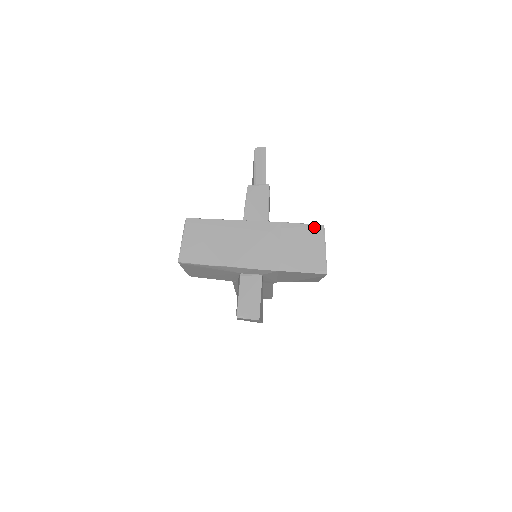
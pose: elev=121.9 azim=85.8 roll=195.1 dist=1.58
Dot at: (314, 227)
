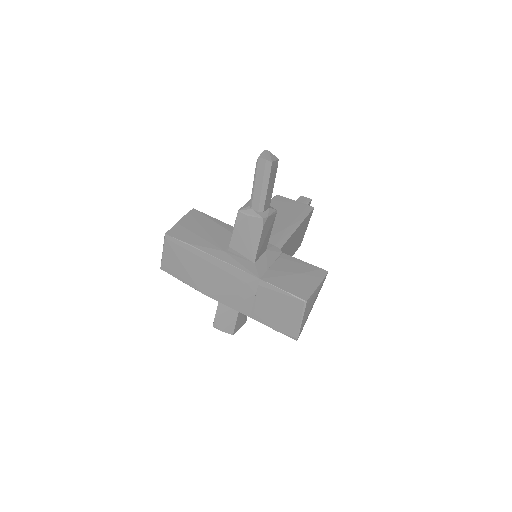
Dot at: (294, 299)
